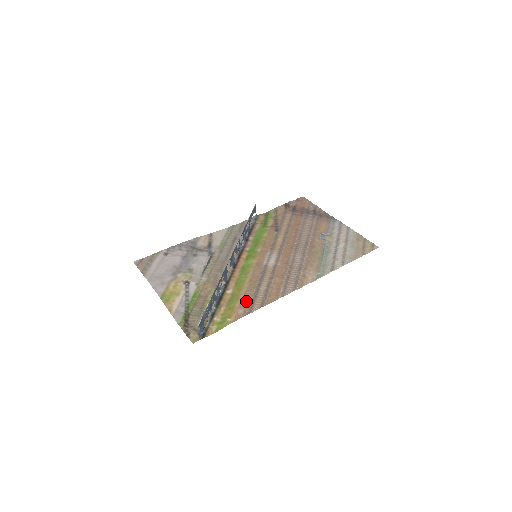
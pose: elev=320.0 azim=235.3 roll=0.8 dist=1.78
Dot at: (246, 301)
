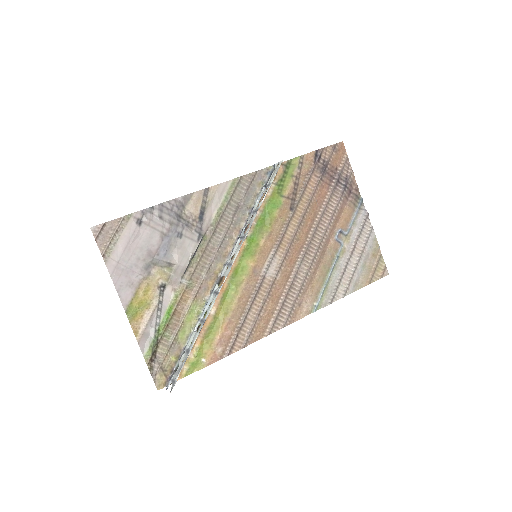
Dot at: (228, 335)
